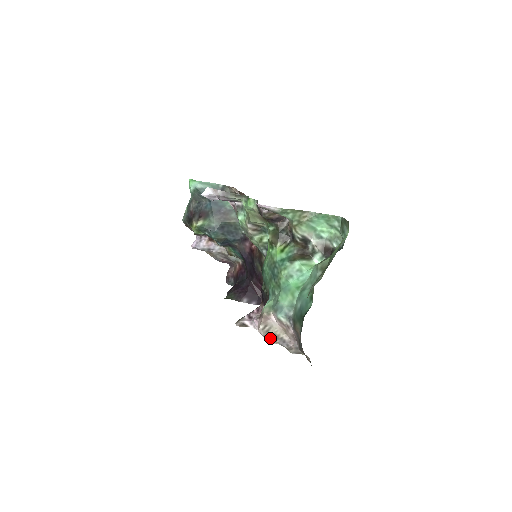
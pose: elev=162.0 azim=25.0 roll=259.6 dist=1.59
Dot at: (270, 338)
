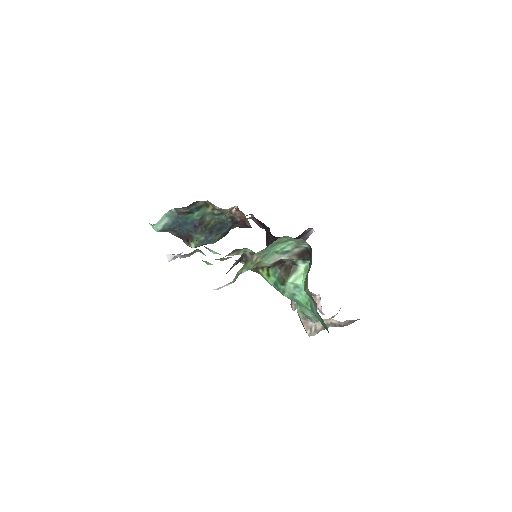
Dot at: (322, 329)
